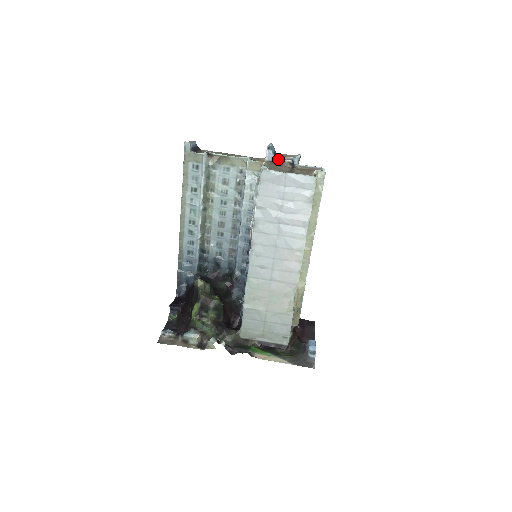
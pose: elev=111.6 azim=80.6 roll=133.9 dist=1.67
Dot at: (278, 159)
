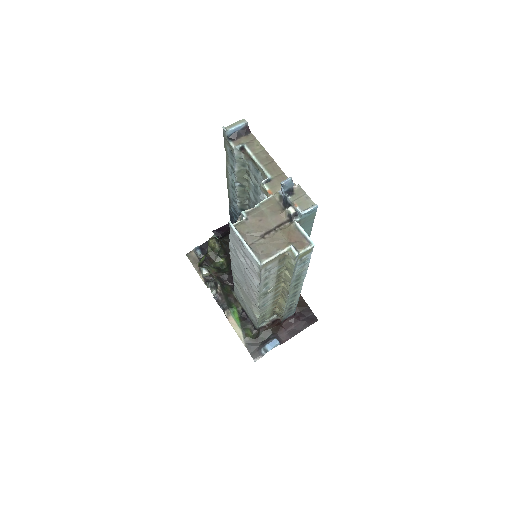
Dot at: (286, 200)
